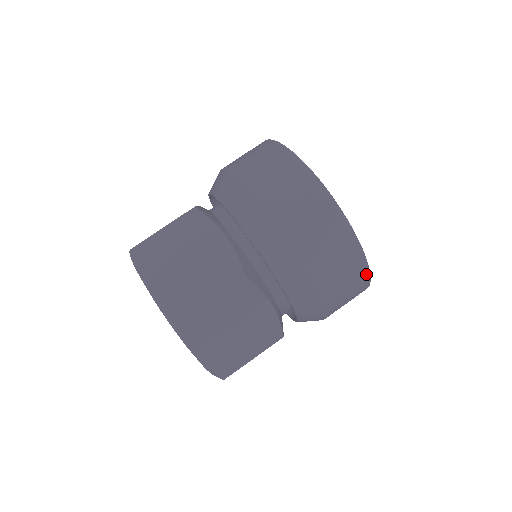
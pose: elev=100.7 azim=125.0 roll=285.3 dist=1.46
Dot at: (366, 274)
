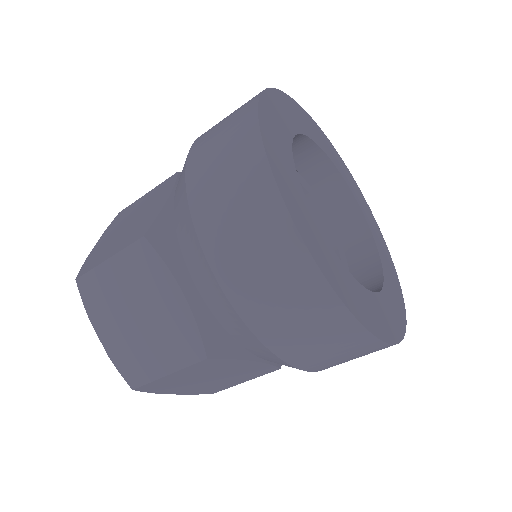
Dot at: occluded
